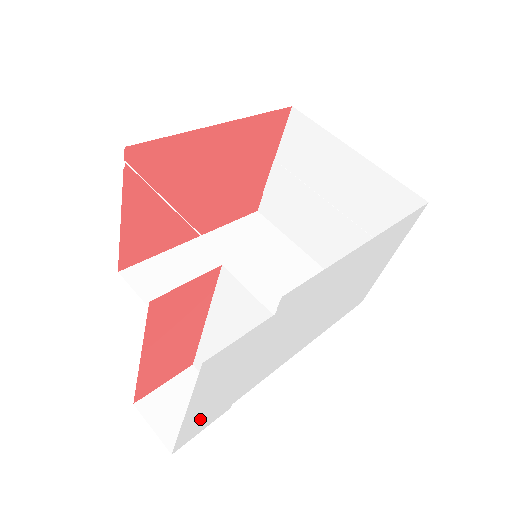
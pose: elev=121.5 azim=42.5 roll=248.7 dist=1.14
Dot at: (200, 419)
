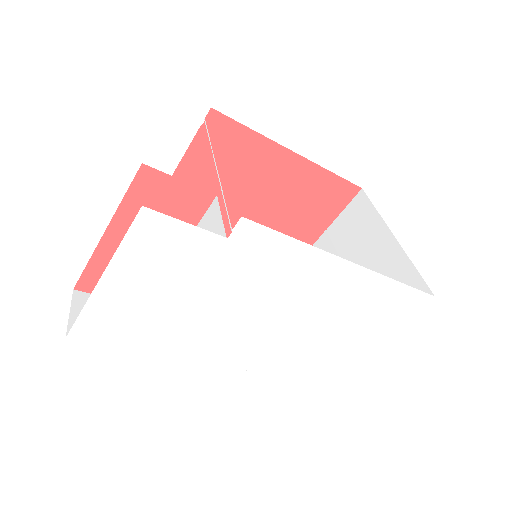
Dot at: (111, 317)
